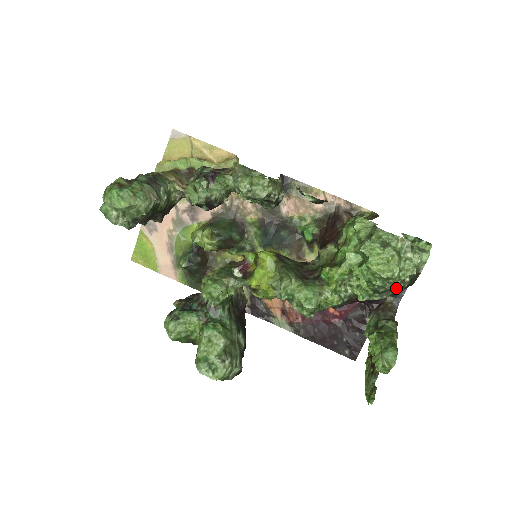
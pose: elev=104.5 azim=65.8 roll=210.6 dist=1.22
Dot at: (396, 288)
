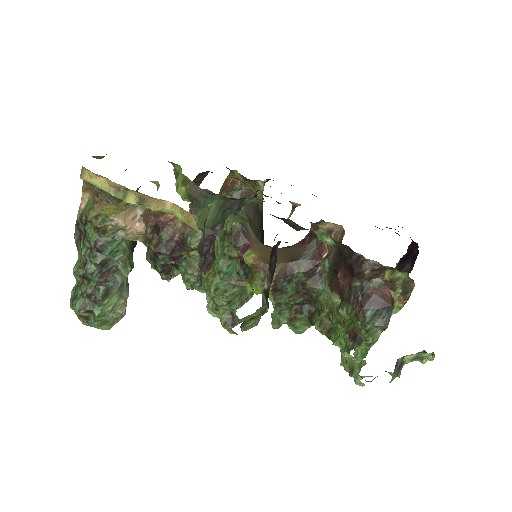
Dot at: occluded
